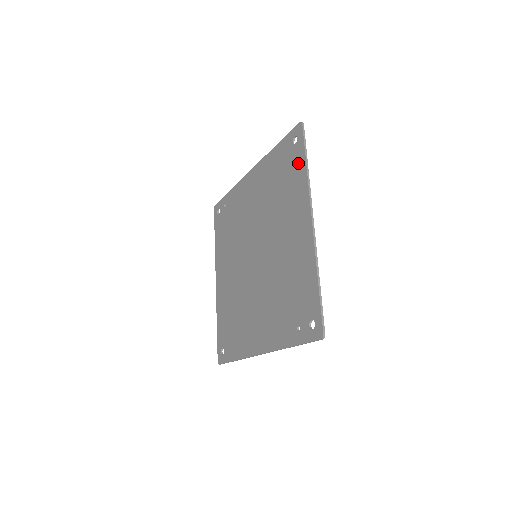
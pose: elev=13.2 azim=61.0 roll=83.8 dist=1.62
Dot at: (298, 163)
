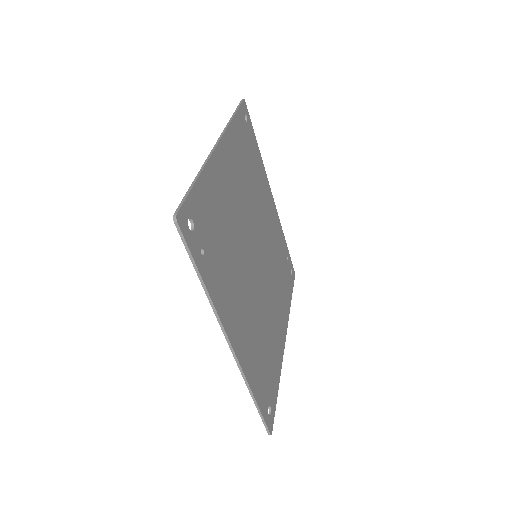
Dot at: occluded
